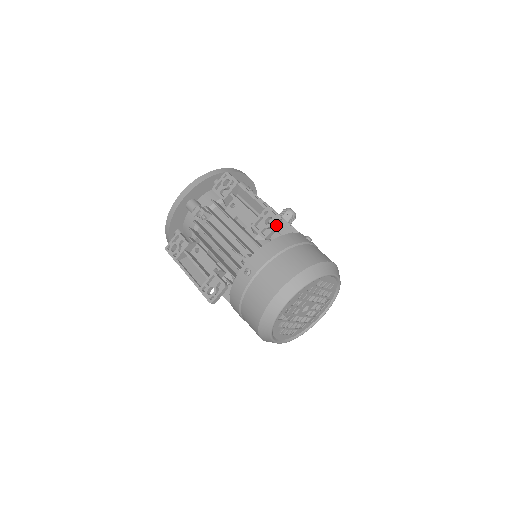
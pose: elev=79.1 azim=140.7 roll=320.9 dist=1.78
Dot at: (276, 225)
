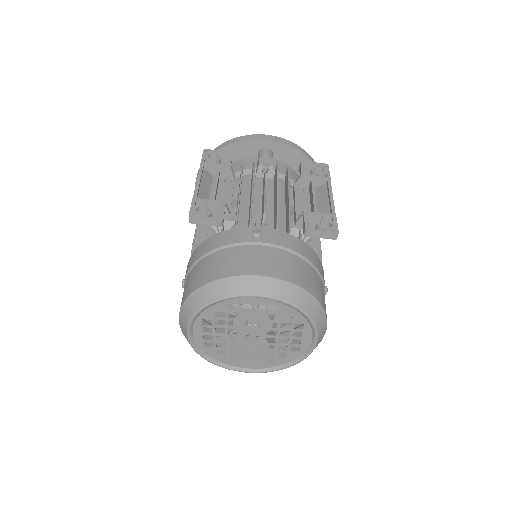
Dot at: (330, 233)
